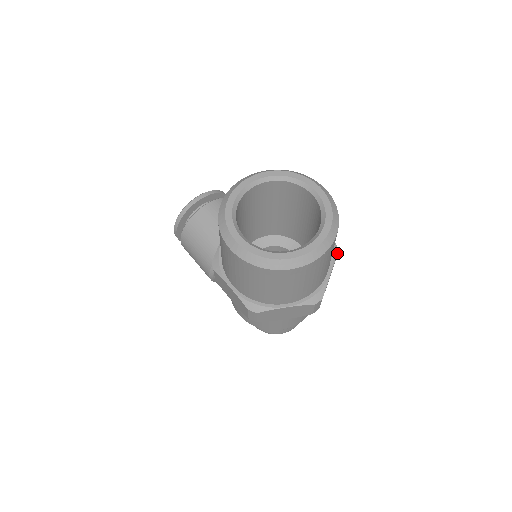
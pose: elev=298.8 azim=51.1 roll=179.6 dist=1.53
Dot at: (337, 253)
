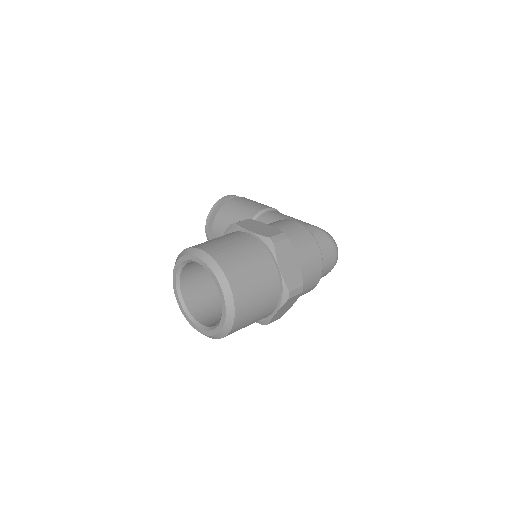
Dot at: (274, 246)
